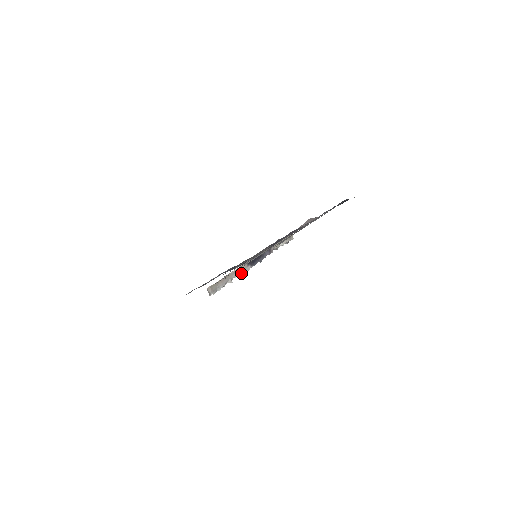
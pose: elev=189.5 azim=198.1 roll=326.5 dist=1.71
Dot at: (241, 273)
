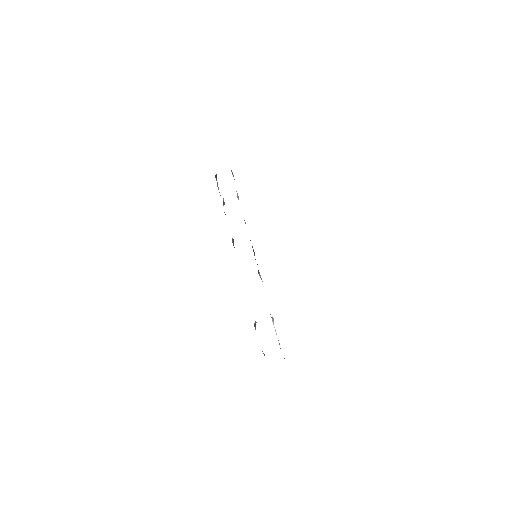
Dot at: occluded
